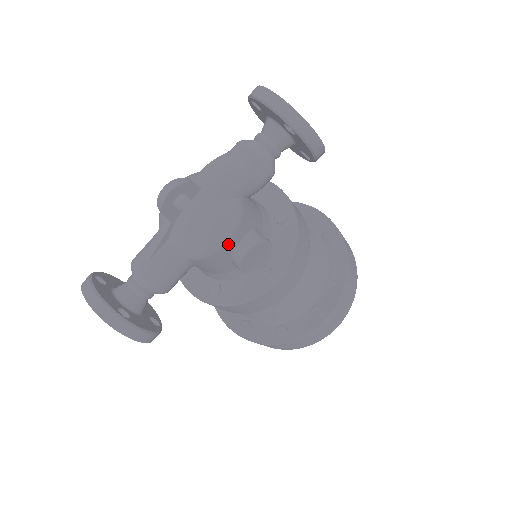
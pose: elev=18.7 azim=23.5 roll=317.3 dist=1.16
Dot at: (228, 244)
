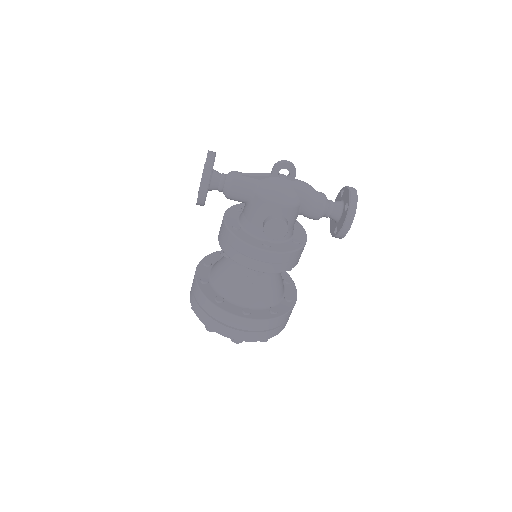
Dot at: (277, 207)
